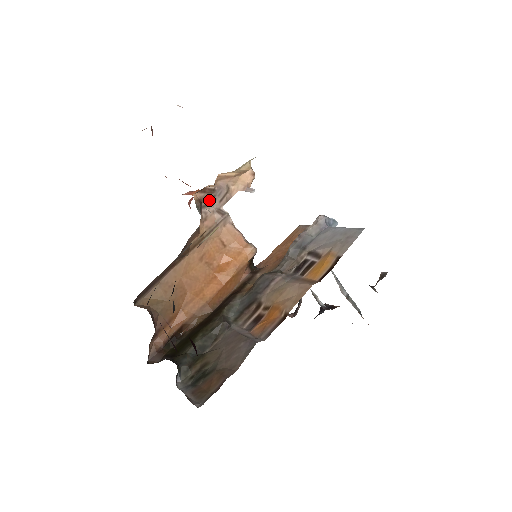
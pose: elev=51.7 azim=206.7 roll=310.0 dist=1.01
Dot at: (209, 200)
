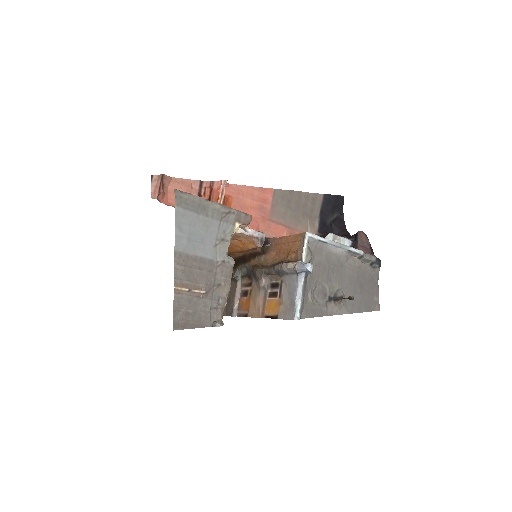
Dot at: occluded
